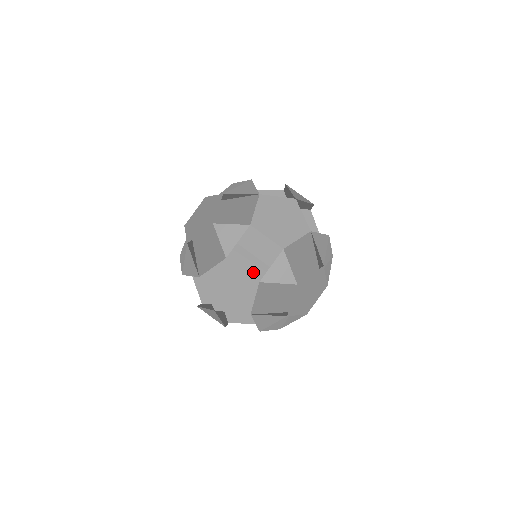
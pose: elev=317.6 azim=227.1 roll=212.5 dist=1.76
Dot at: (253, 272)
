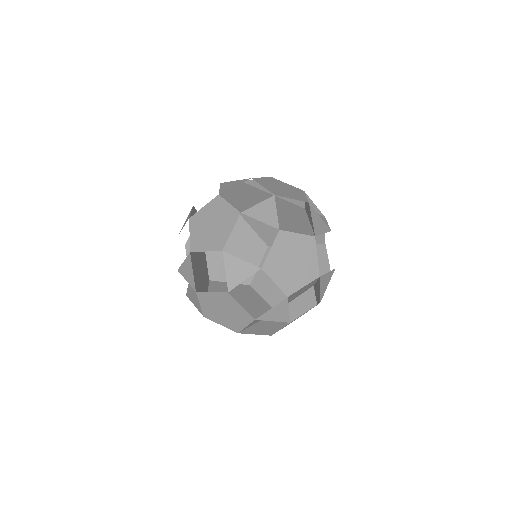
Dot at: occluded
